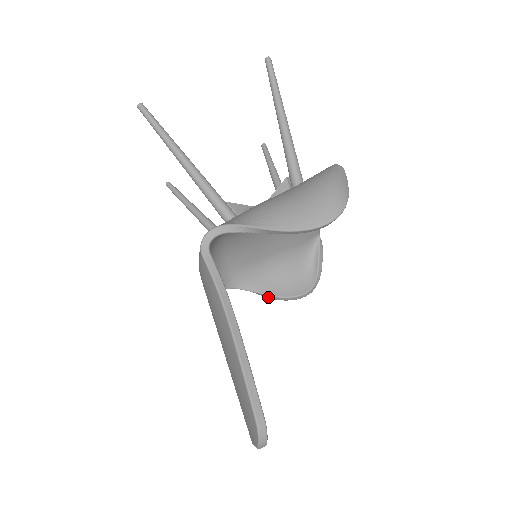
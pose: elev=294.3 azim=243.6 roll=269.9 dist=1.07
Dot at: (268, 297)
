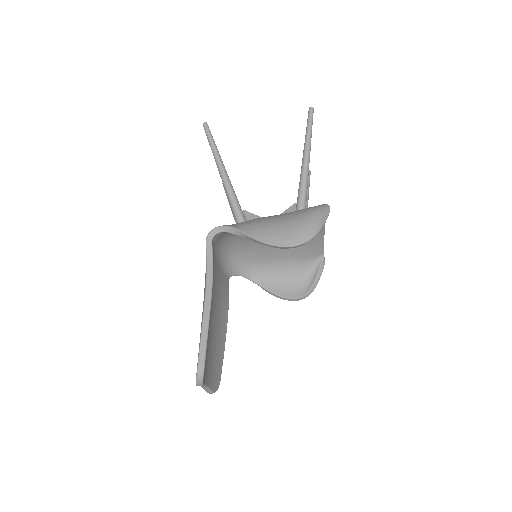
Dot at: (267, 291)
